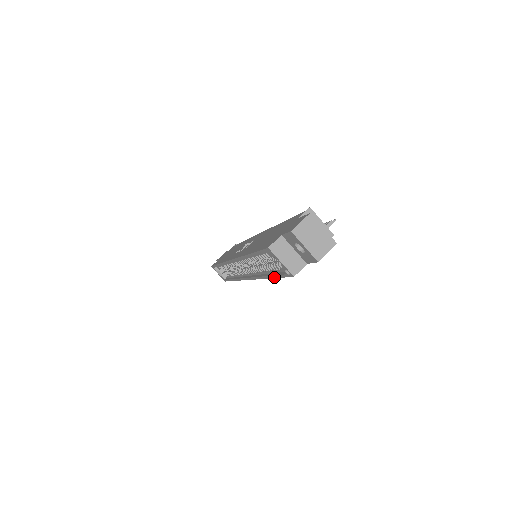
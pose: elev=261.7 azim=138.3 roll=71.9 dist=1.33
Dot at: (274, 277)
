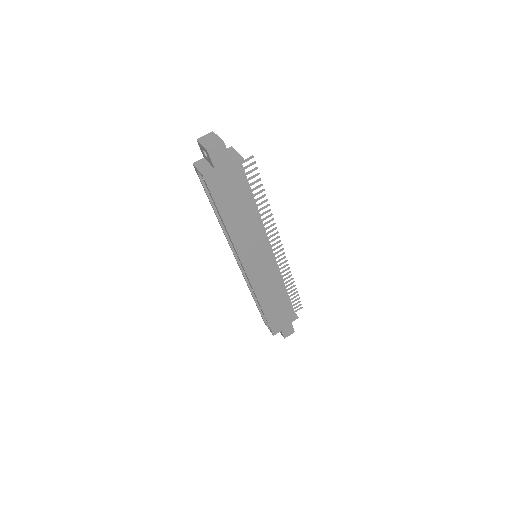
Dot at: (218, 211)
